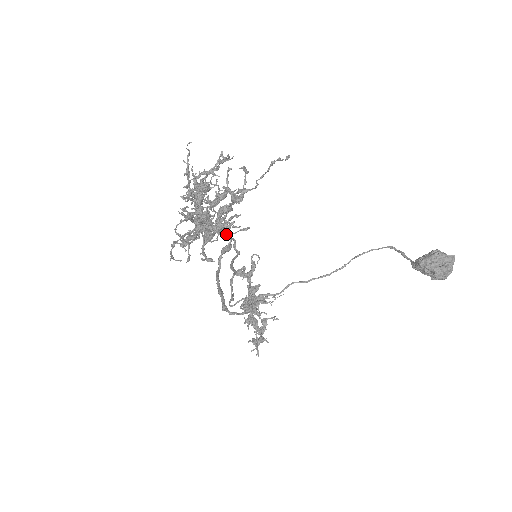
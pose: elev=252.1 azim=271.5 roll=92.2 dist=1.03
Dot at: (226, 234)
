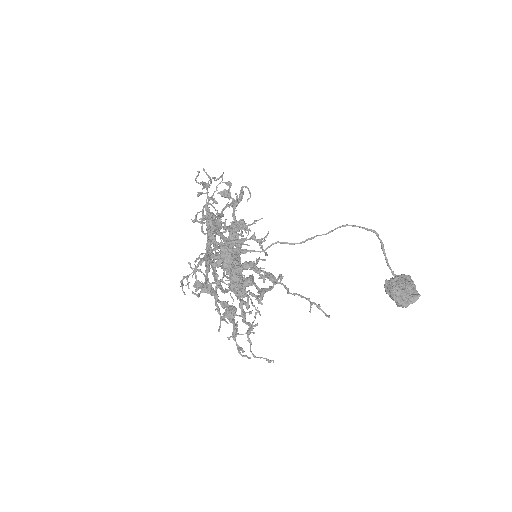
Dot at: (249, 341)
